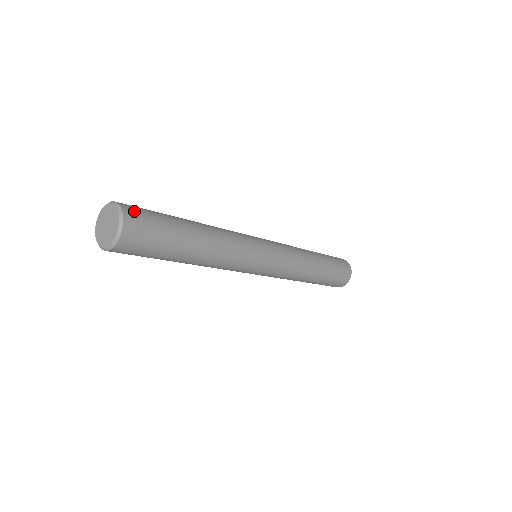
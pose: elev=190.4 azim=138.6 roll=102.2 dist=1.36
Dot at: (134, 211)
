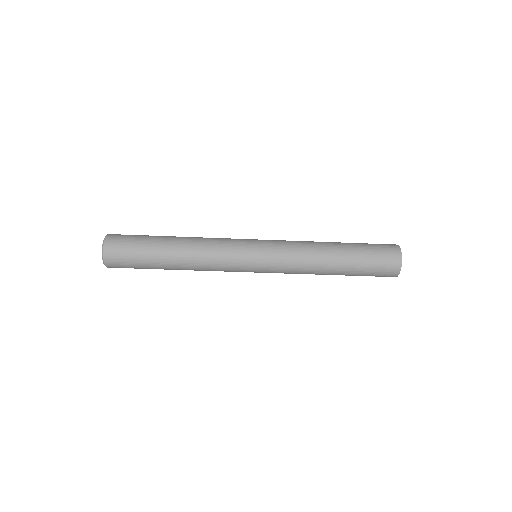
Dot at: occluded
